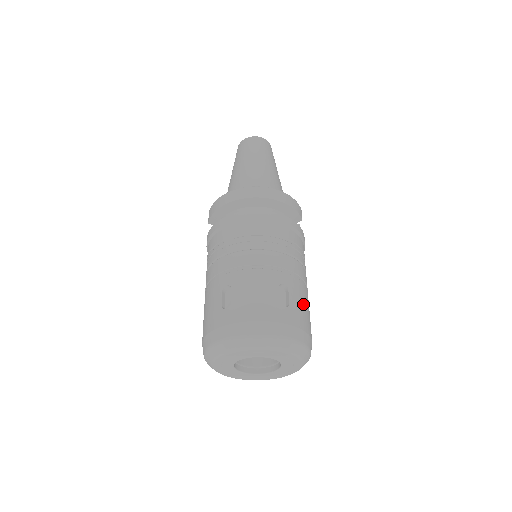
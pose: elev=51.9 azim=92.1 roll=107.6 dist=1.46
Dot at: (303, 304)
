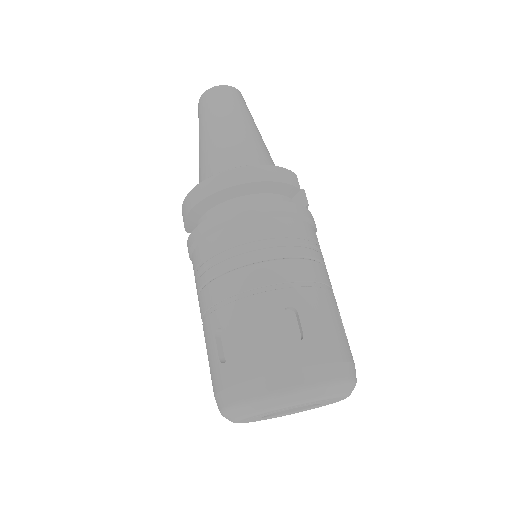
Dot at: (325, 321)
